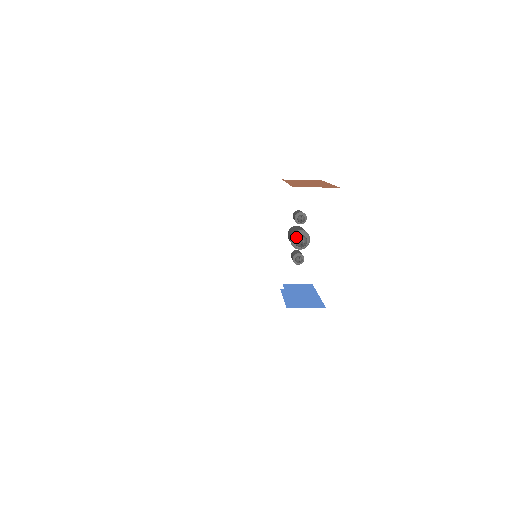
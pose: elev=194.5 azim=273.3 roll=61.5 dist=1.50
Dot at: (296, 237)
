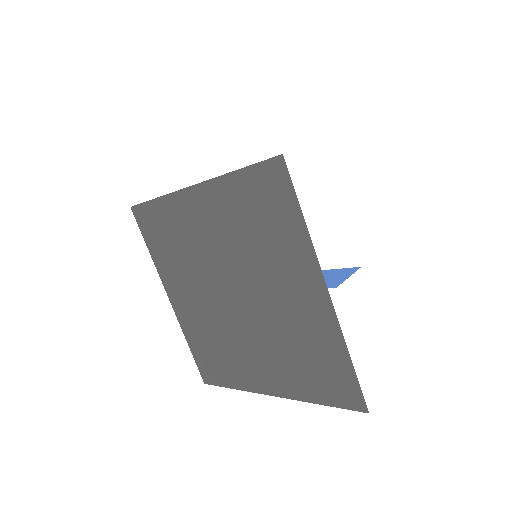
Dot at: occluded
